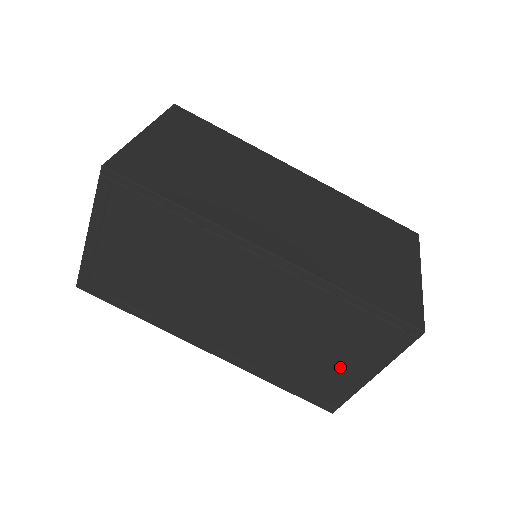
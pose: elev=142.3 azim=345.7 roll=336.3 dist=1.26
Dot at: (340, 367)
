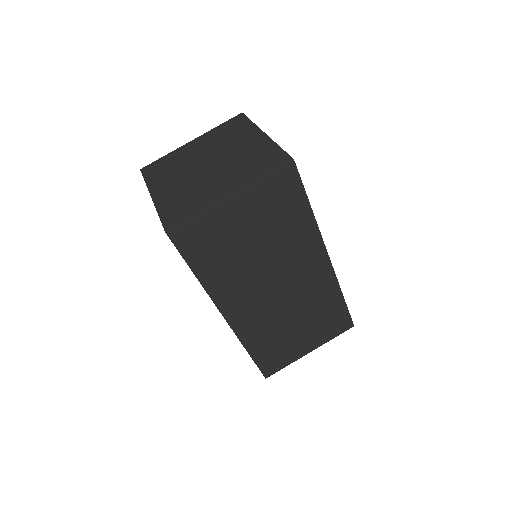
Dot at: occluded
